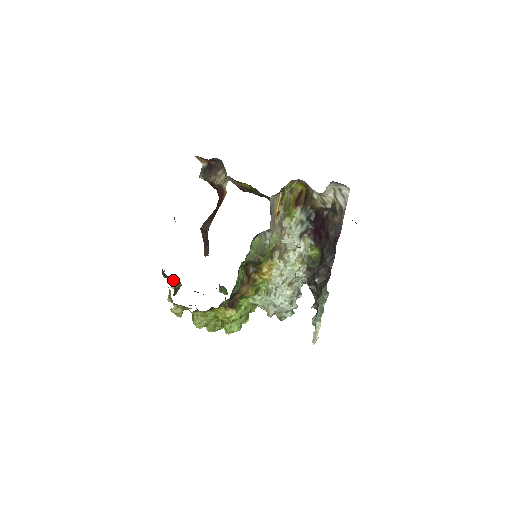
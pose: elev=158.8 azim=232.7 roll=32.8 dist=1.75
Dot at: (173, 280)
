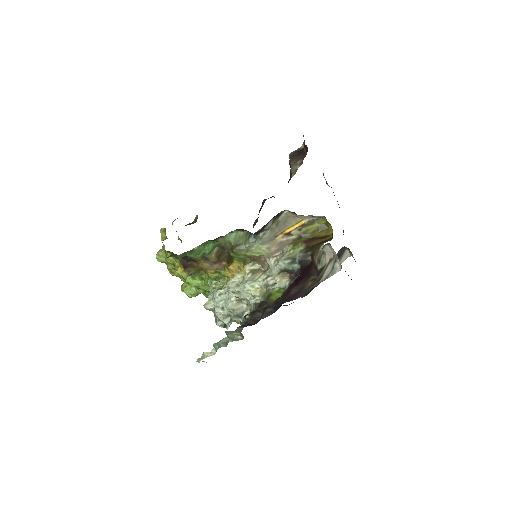
Dot at: occluded
